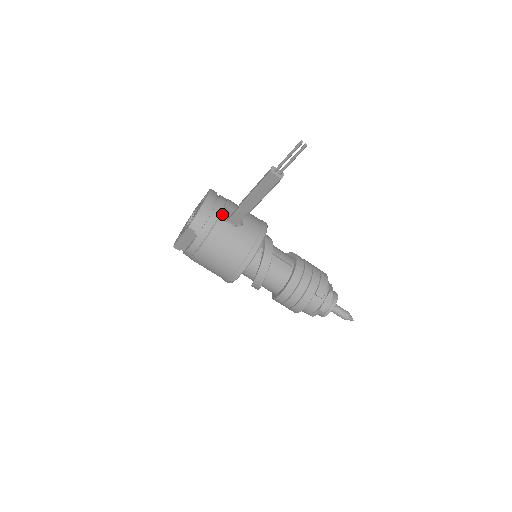
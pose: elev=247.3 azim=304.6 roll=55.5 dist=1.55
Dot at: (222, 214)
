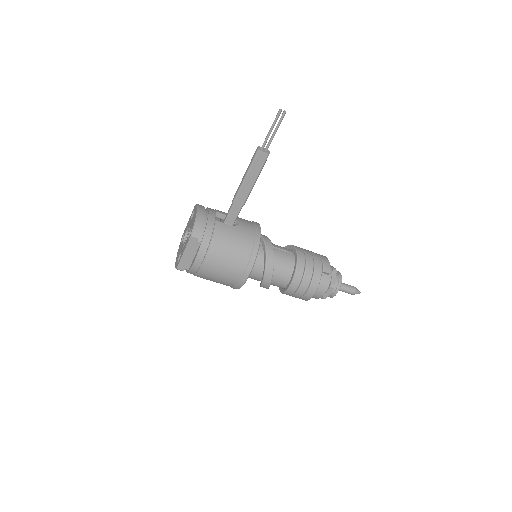
Dot at: (216, 220)
